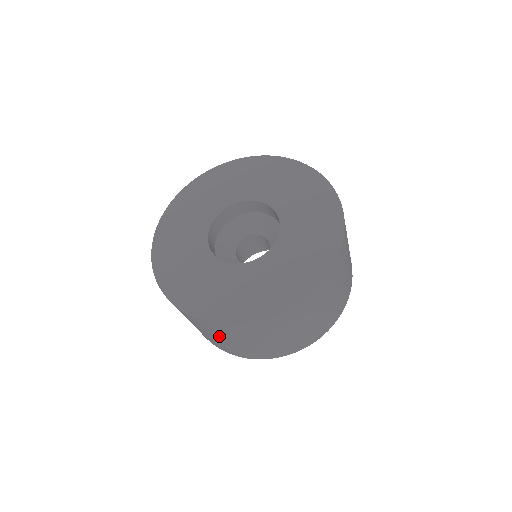
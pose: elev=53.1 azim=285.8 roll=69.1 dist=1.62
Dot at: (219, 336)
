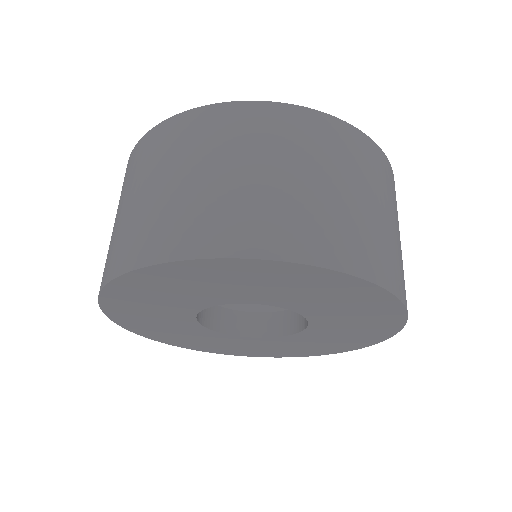
Dot at: (183, 162)
